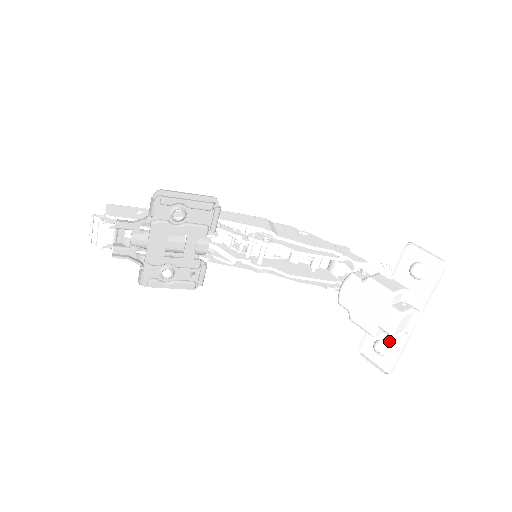
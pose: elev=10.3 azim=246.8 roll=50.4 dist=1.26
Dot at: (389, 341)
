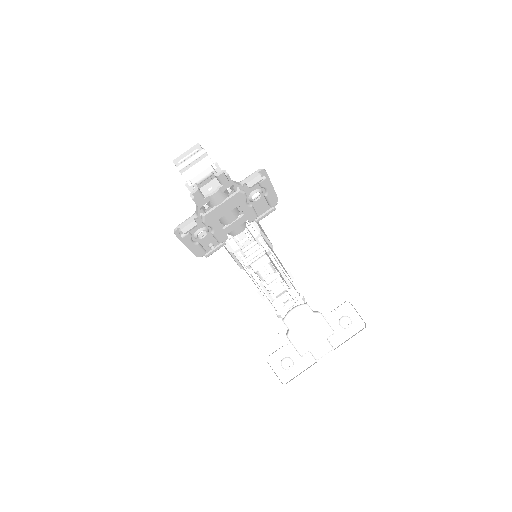
Dot at: (297, 361)
